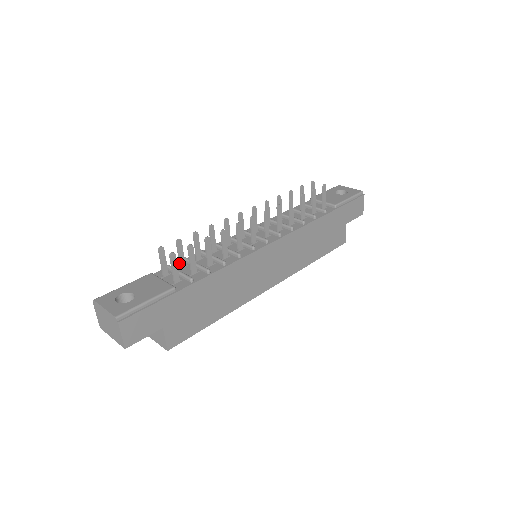
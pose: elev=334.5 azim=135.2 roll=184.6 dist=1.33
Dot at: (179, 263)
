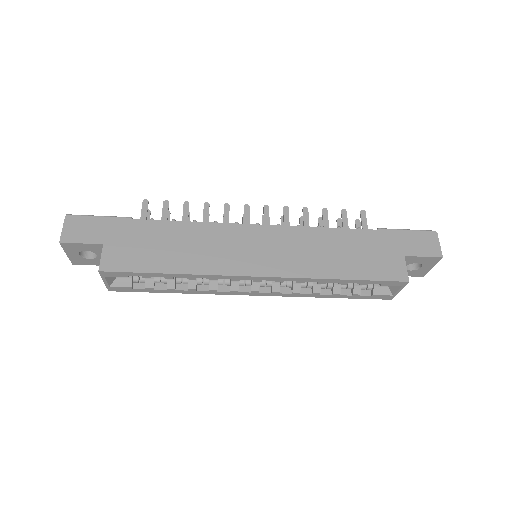
Dot at: occluded
